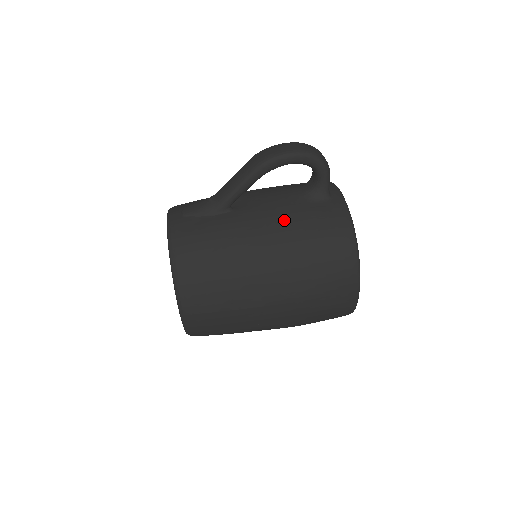
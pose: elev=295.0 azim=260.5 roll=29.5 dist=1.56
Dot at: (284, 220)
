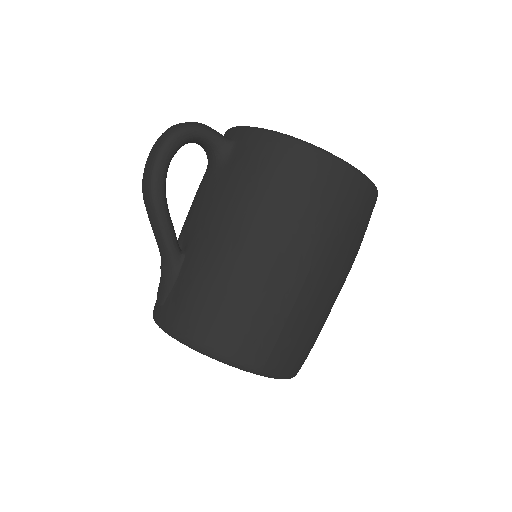
Dot at: (225, 204)
